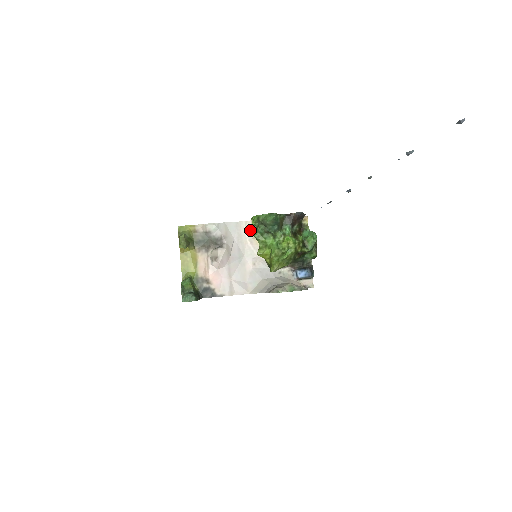
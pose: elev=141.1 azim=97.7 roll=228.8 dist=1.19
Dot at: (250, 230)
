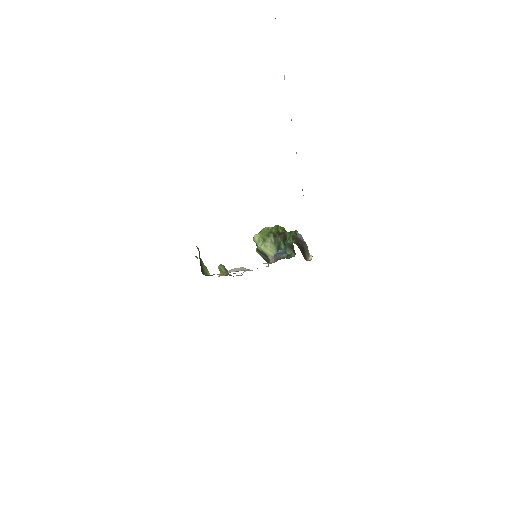
Dot at: occluded
